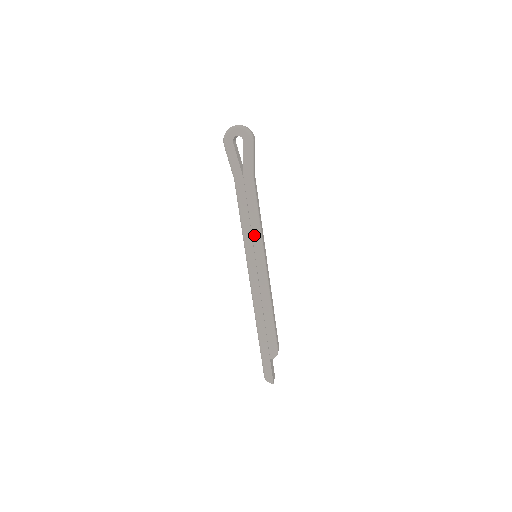
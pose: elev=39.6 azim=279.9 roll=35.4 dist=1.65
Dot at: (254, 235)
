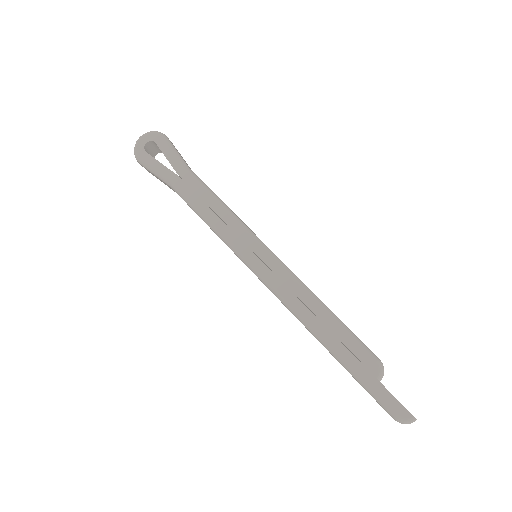
Dot at: (233, 227)
